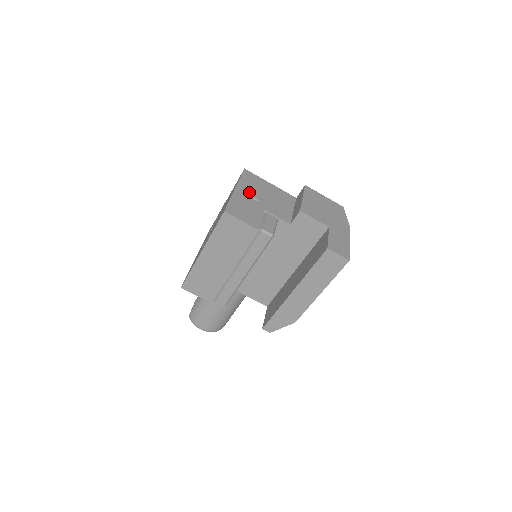
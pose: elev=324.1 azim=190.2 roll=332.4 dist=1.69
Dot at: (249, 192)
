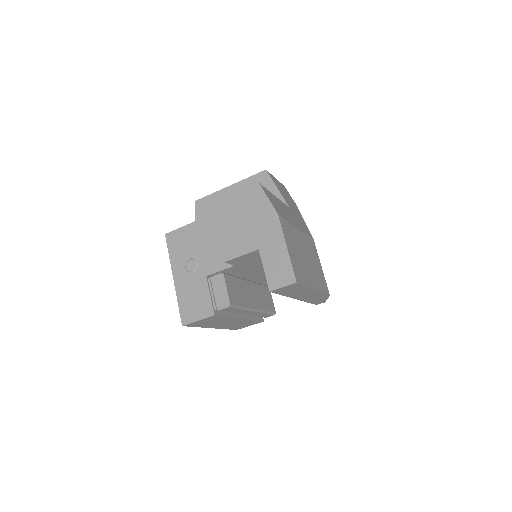
Dot at: (184, 267)
